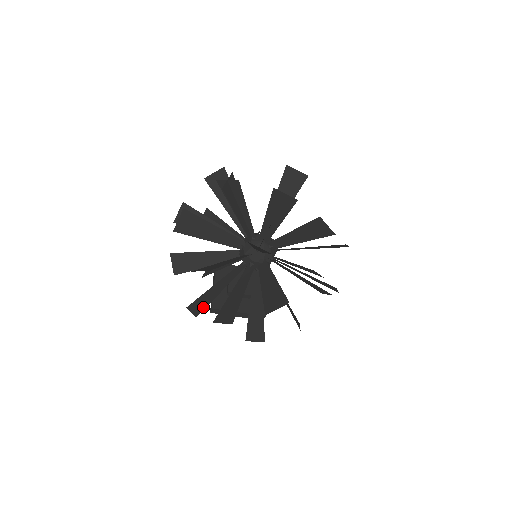
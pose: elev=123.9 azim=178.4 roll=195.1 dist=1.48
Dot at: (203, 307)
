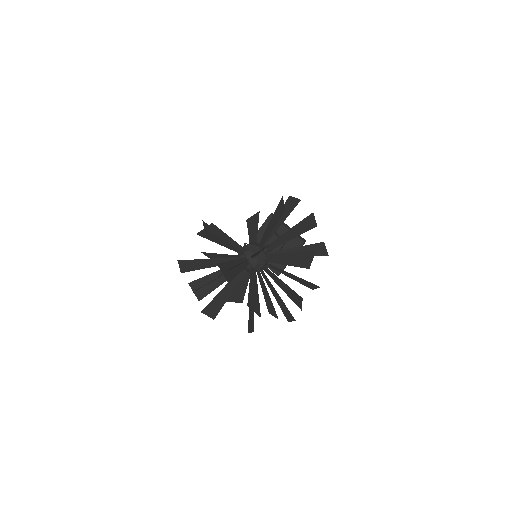
Dot at: (274, 312)
